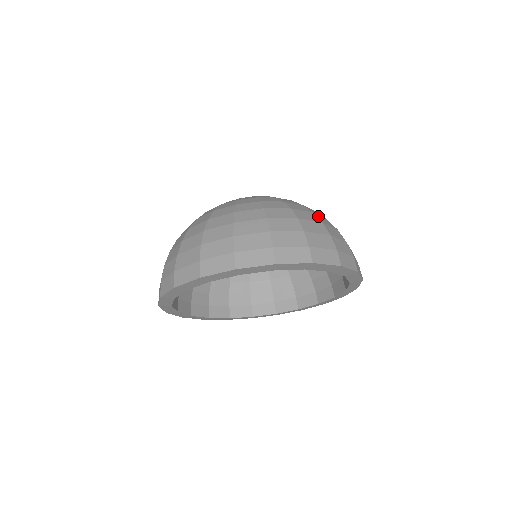
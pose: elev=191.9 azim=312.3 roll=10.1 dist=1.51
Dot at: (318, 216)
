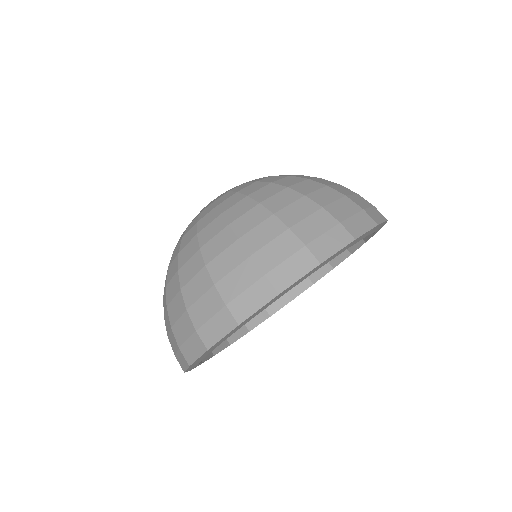
Dot at: occluded
